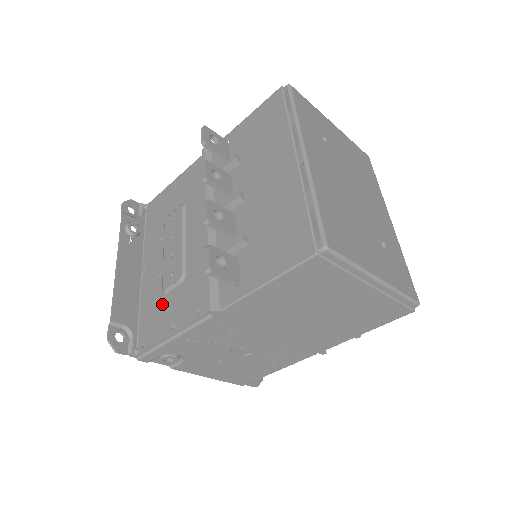
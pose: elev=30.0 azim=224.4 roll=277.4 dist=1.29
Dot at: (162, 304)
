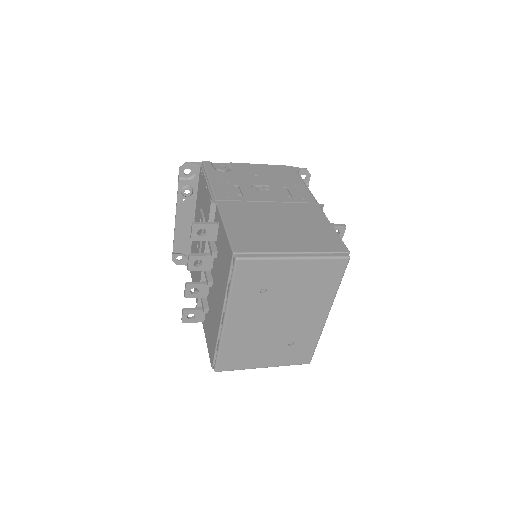
Dot at: occluded
